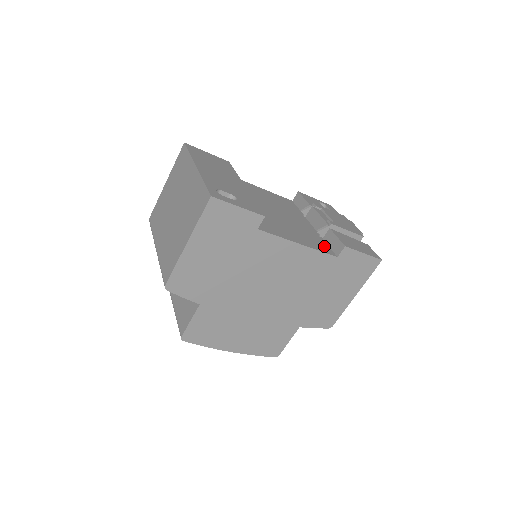
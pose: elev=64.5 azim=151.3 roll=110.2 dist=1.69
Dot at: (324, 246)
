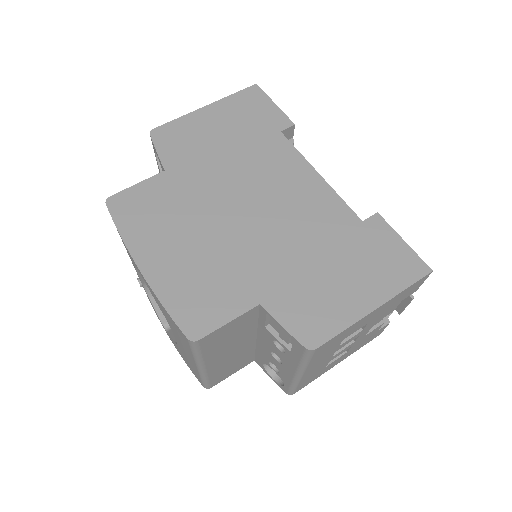
Dot at: occluded
